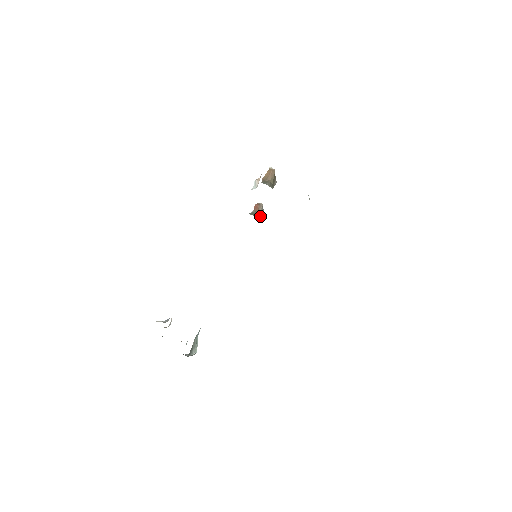
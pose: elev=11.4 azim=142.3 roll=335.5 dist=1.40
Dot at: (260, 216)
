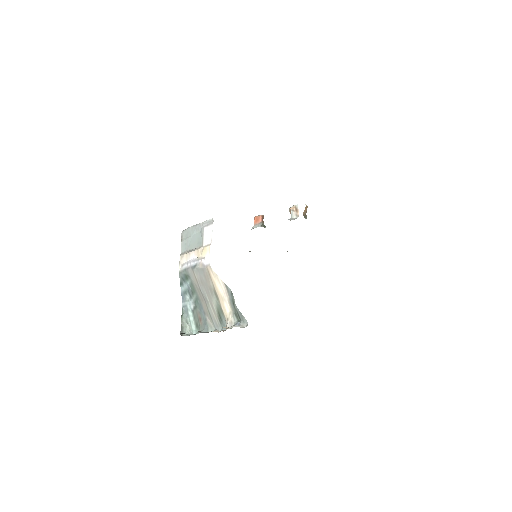
Dot at: occluded
